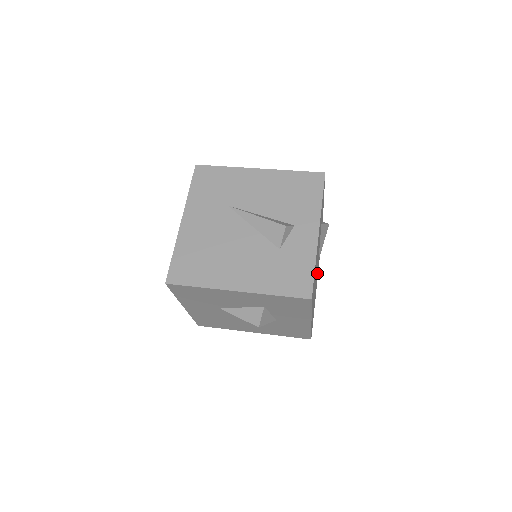
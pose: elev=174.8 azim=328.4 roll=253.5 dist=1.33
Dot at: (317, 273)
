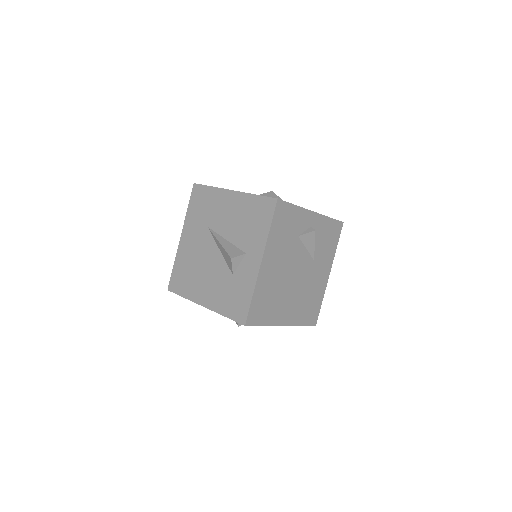
Dot at: (317, 270)
